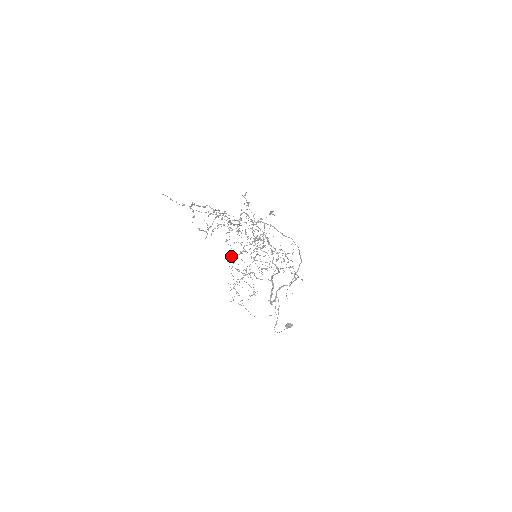
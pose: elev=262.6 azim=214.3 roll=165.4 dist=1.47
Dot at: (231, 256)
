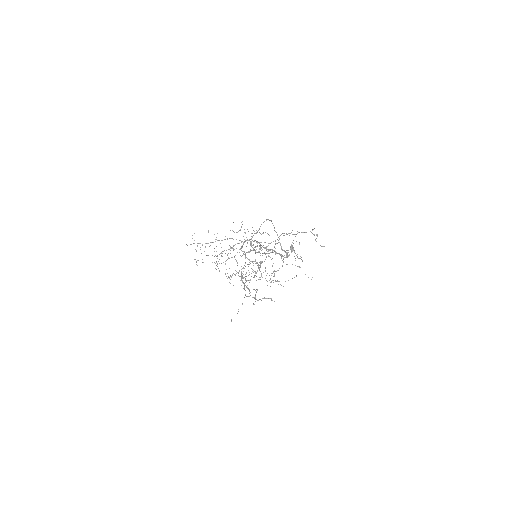
Dot at: occluded
